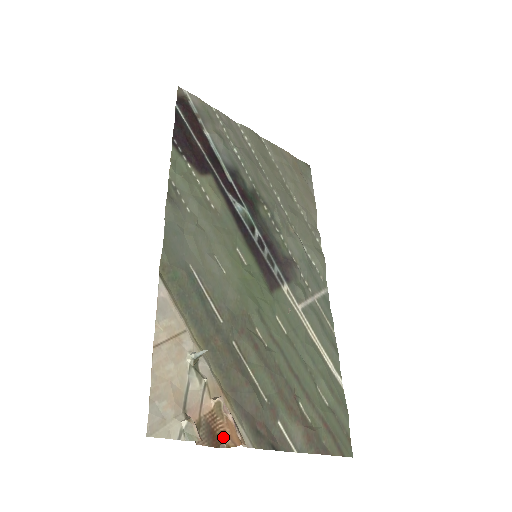
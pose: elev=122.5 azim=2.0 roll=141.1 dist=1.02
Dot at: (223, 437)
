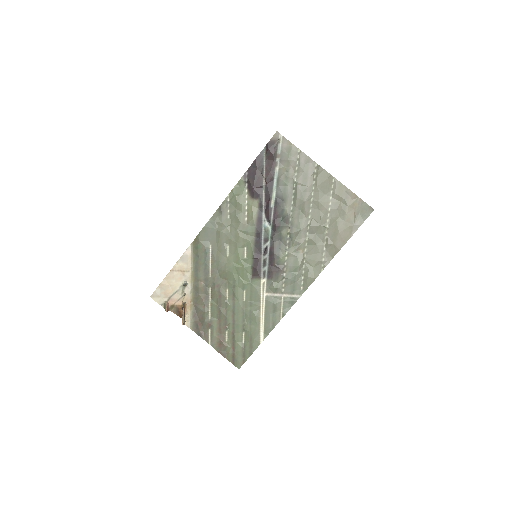
Dot at: occluded
